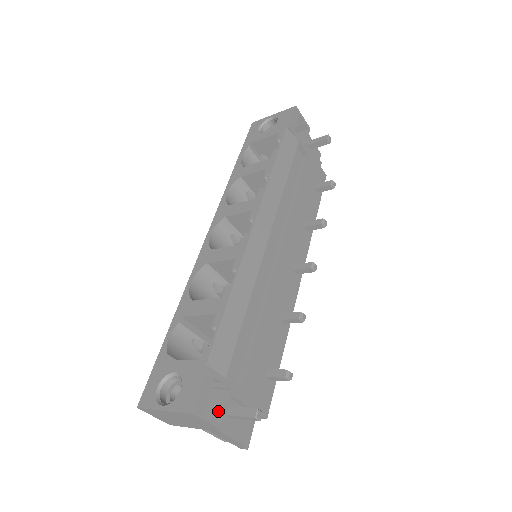
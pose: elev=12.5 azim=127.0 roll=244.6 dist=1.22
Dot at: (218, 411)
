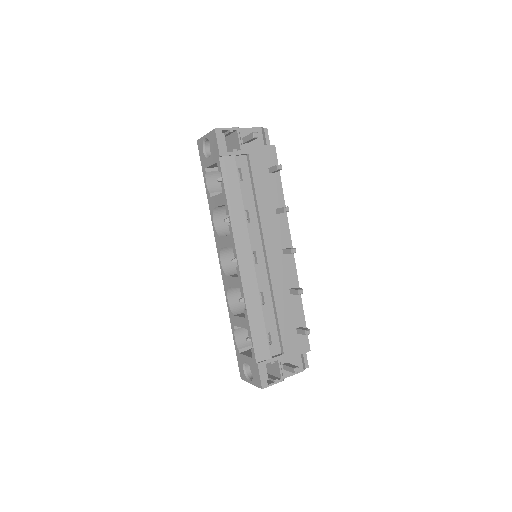
Dot at: (277, 371)
